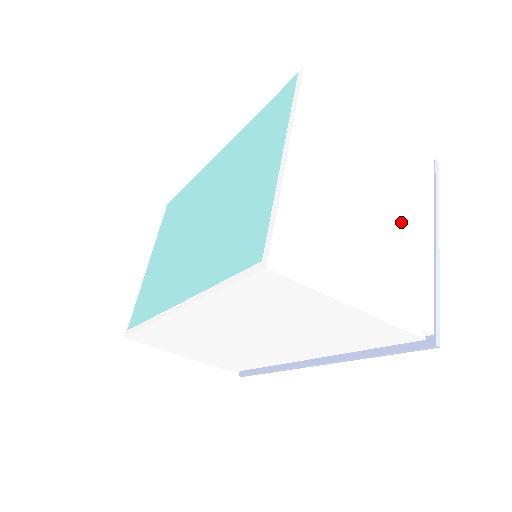
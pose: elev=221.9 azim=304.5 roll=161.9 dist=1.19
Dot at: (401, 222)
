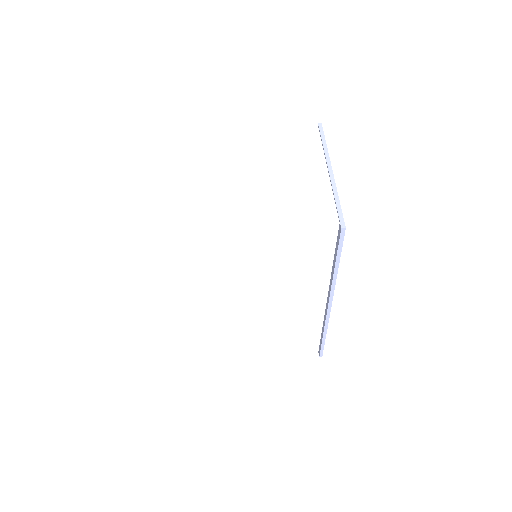
Dot at: (293, 172)
